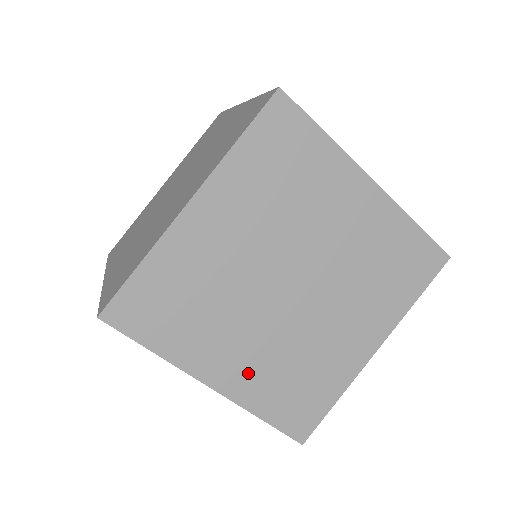
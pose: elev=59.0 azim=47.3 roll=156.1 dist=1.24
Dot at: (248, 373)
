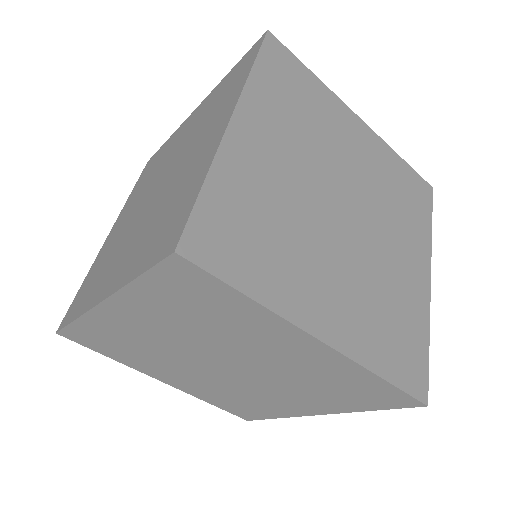
Dot at: (348, 316)
